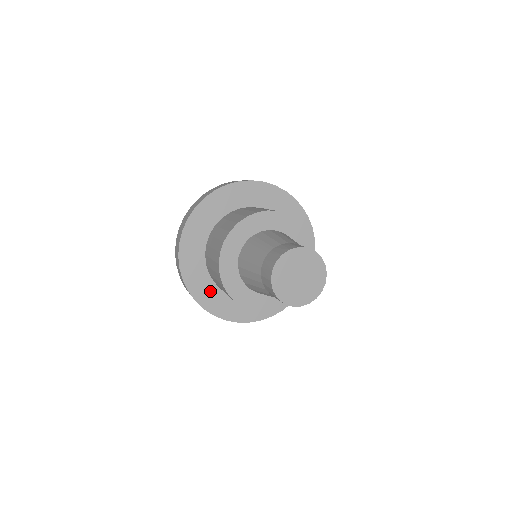
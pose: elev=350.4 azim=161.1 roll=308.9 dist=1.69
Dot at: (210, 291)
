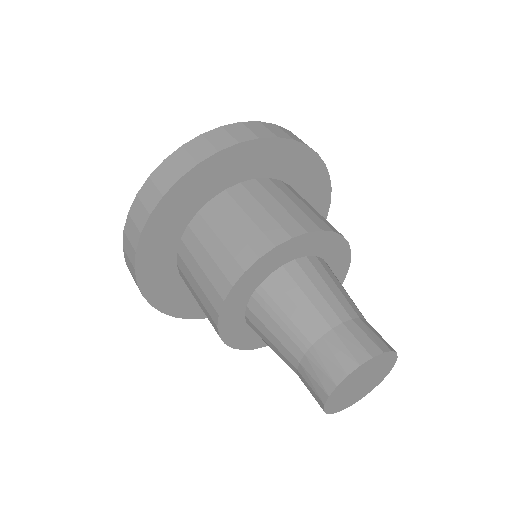
Dot at: occluded
